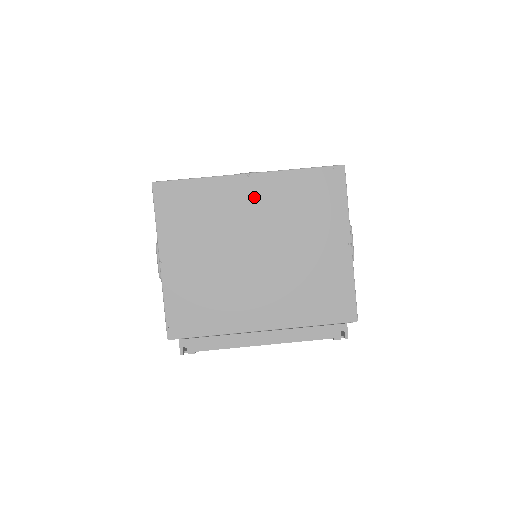
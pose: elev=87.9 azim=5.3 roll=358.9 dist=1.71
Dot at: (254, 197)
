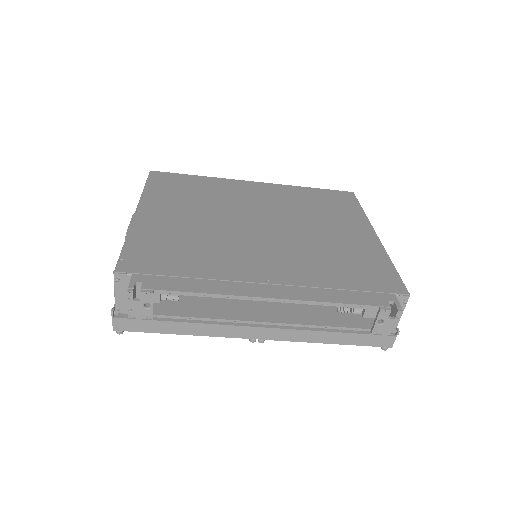
Dot at: (260, 193)
